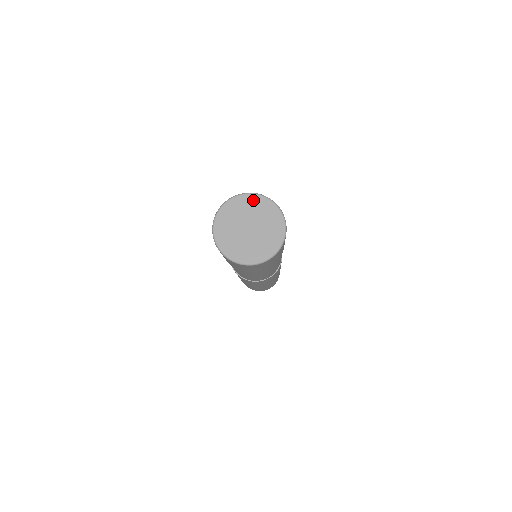
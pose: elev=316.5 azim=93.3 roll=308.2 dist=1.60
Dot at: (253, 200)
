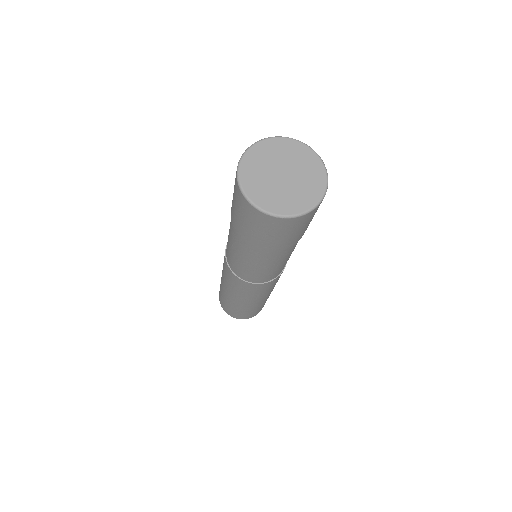
Dot at: (307, 154)
